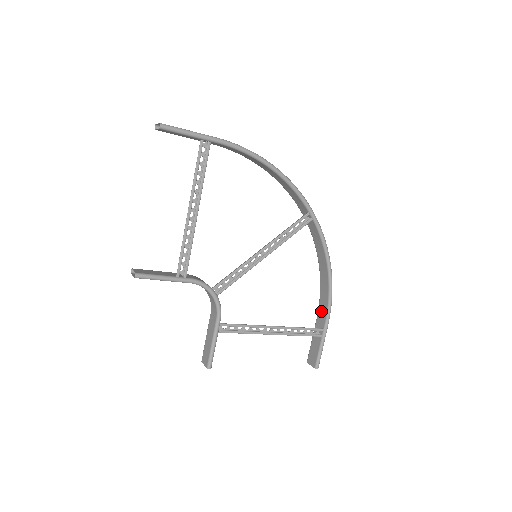
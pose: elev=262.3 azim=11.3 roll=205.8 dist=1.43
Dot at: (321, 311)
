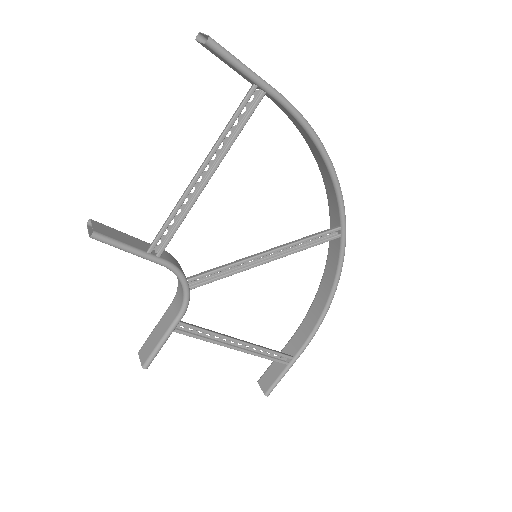
Dot at: (299, 336)
